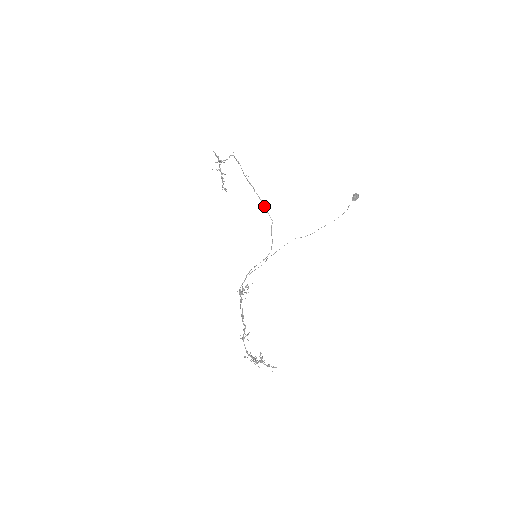
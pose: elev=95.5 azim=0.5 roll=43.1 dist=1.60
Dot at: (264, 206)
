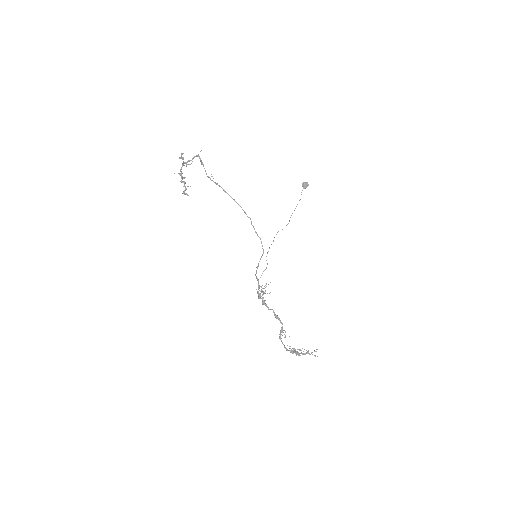
Dot at: (239, 205)
